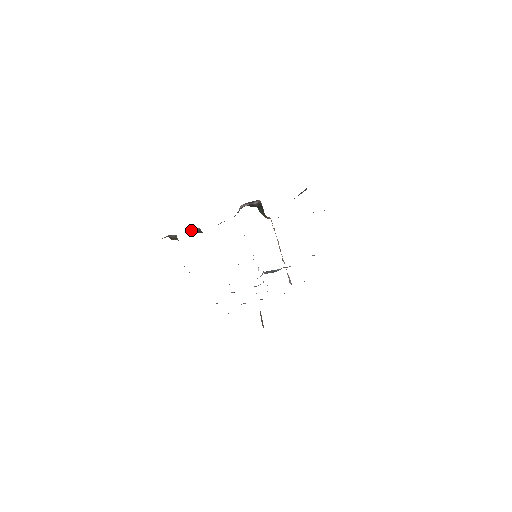
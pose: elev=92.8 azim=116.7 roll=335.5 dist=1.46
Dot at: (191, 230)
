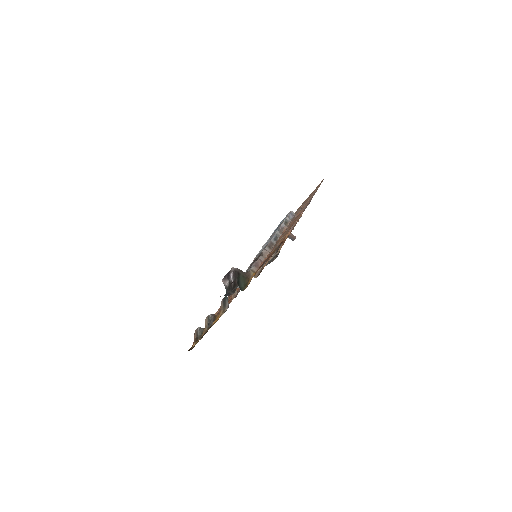
Dot at: (207, 323)
